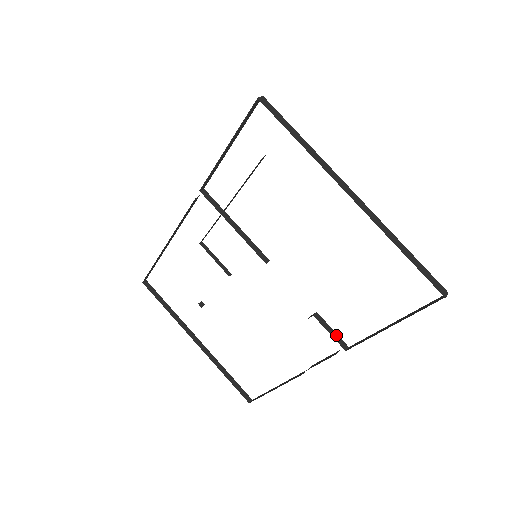
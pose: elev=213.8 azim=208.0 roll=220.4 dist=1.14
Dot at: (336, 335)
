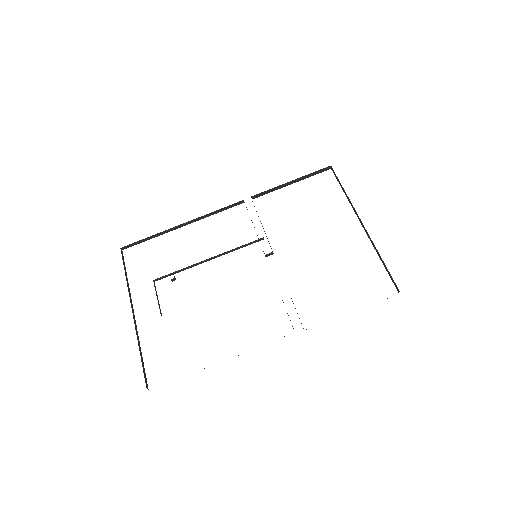
Dot at: occluded
